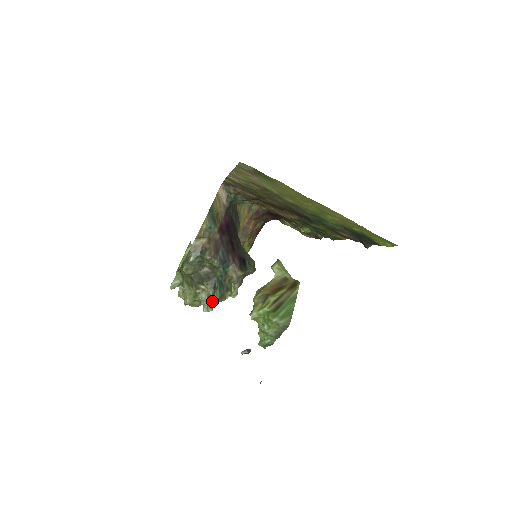
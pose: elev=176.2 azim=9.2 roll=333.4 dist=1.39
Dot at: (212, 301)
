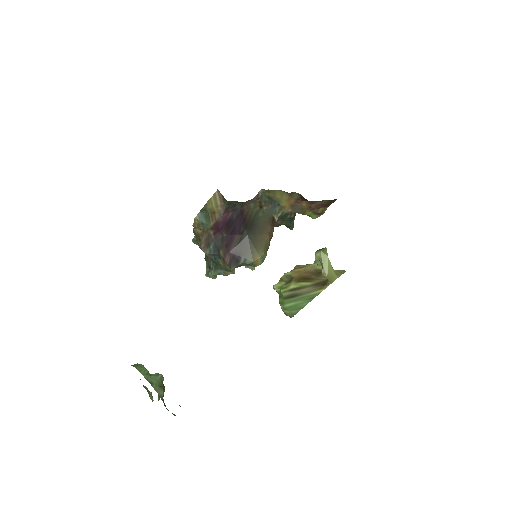
Dot at: (208, 276)
